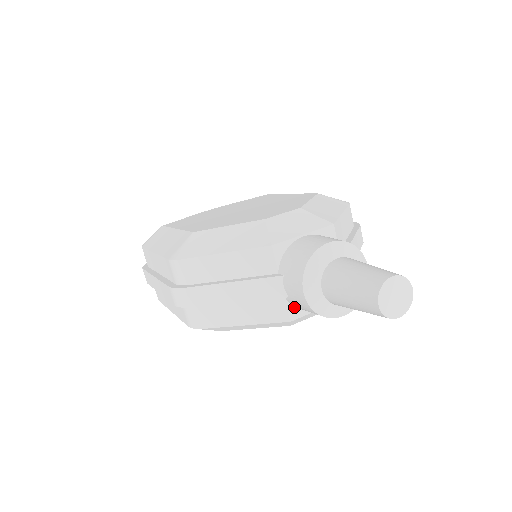
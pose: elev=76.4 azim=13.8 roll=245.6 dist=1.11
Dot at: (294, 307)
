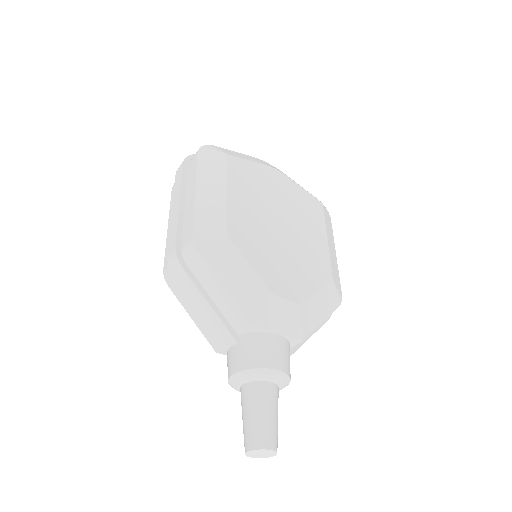
Dot at: occluded
